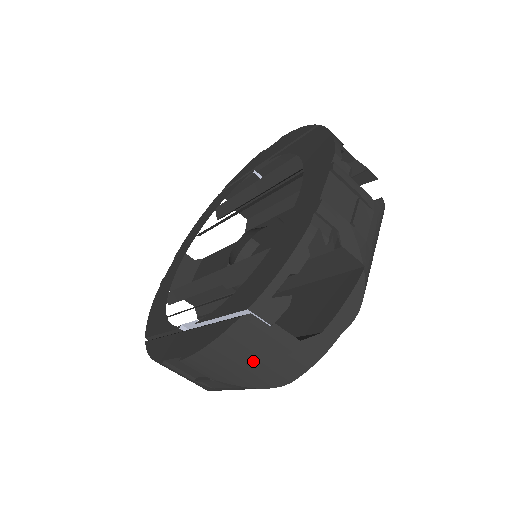
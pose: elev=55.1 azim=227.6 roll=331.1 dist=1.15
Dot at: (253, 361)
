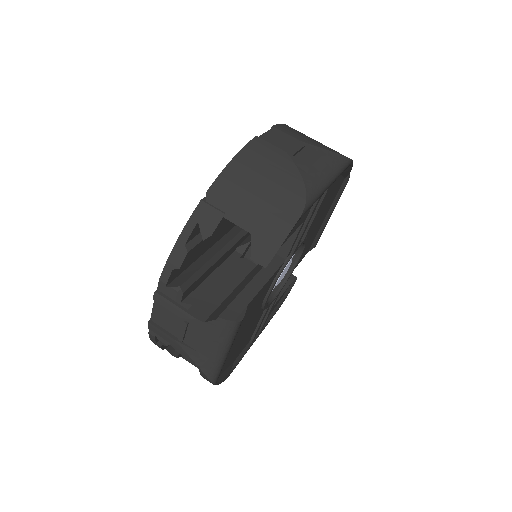
Dot at: occluded
